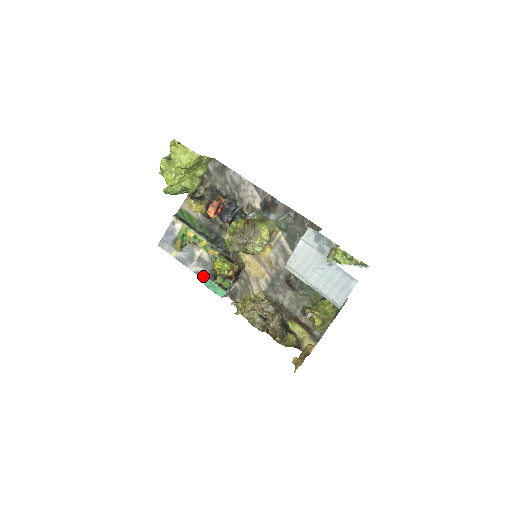
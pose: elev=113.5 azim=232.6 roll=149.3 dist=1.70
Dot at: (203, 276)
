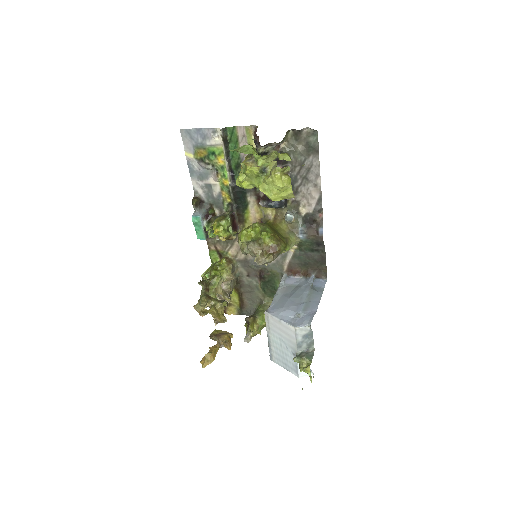
Dot at: (198, 204)
